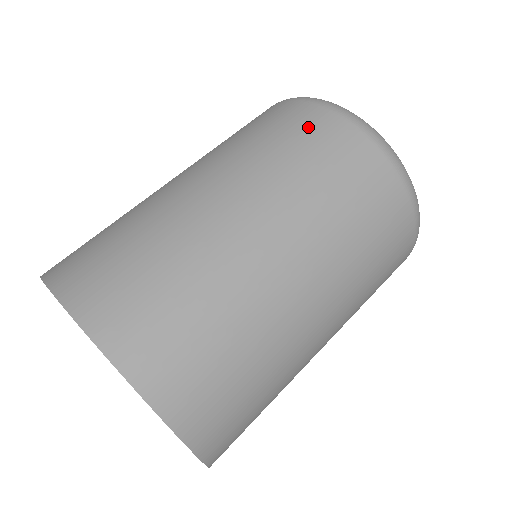
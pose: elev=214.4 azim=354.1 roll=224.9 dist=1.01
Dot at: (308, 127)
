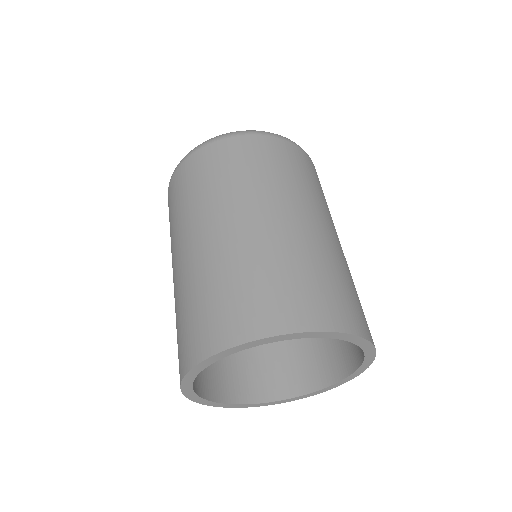
Dot at: (246, 151)
